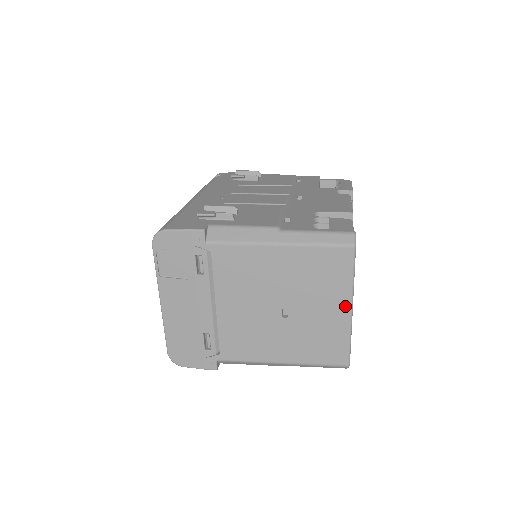
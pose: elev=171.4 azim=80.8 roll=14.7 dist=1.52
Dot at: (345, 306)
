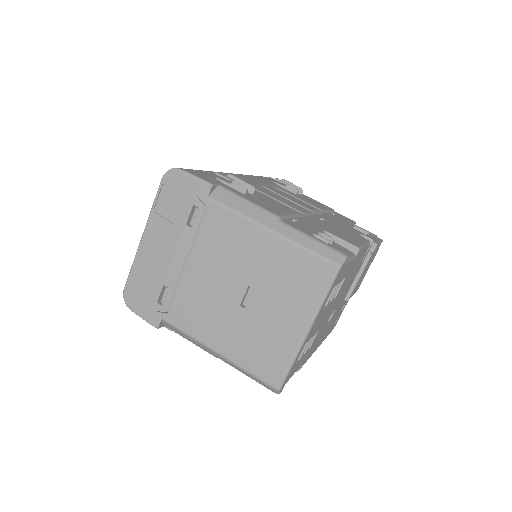
Dot at: (303, 324)
